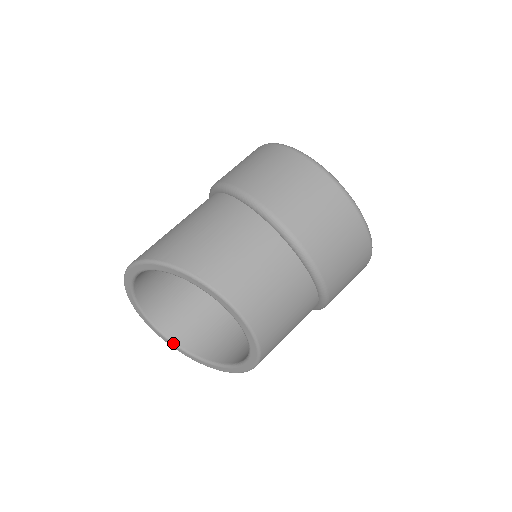
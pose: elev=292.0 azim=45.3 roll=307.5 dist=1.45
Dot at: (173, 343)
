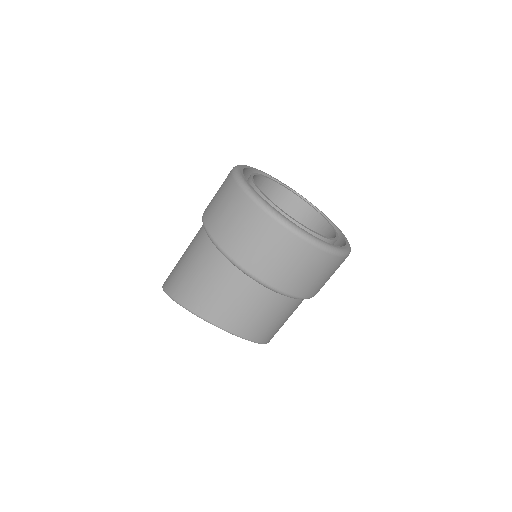
Dot at: occluded
